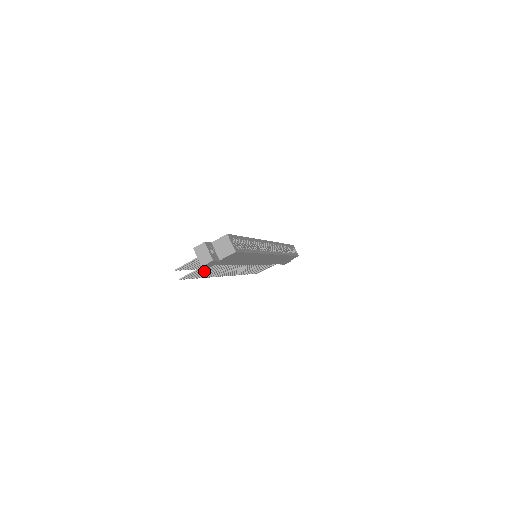
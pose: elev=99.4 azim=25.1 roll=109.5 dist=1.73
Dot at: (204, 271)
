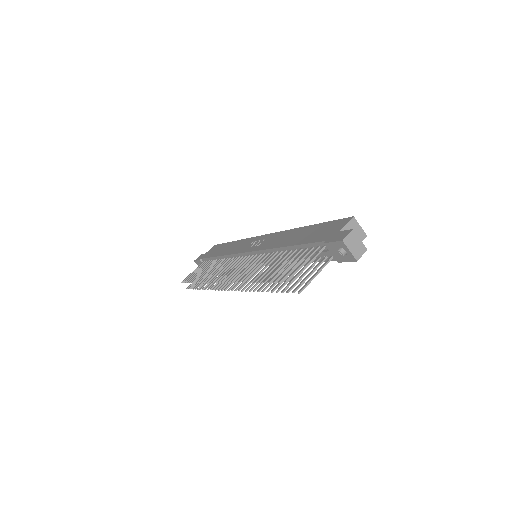
Dot at: (297, 277)
